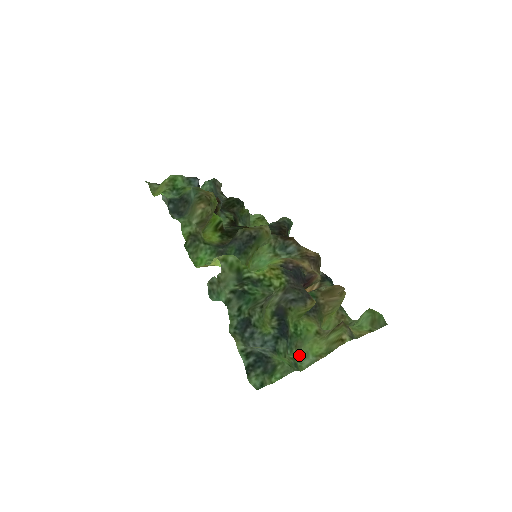
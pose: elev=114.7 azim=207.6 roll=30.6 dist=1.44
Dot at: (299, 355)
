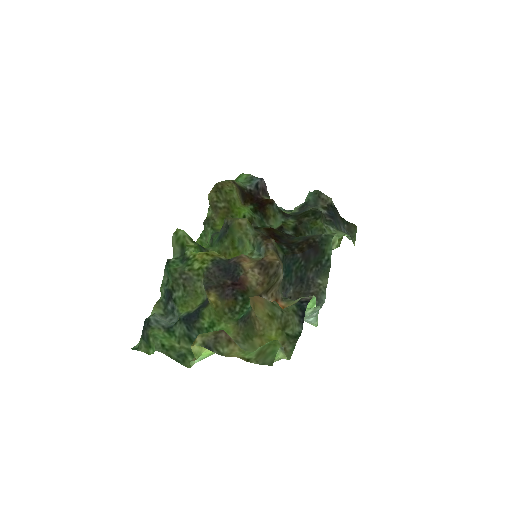
Dot at: occluded
